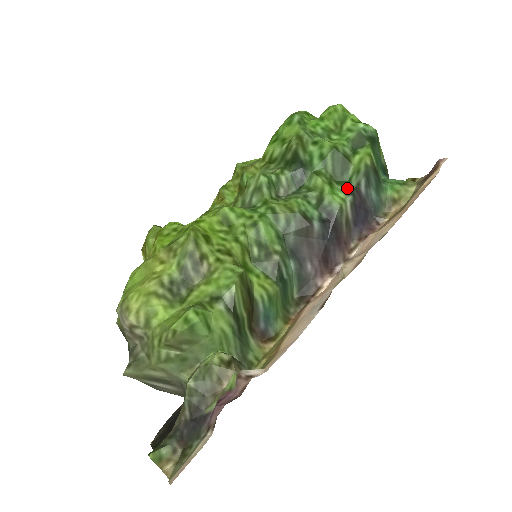
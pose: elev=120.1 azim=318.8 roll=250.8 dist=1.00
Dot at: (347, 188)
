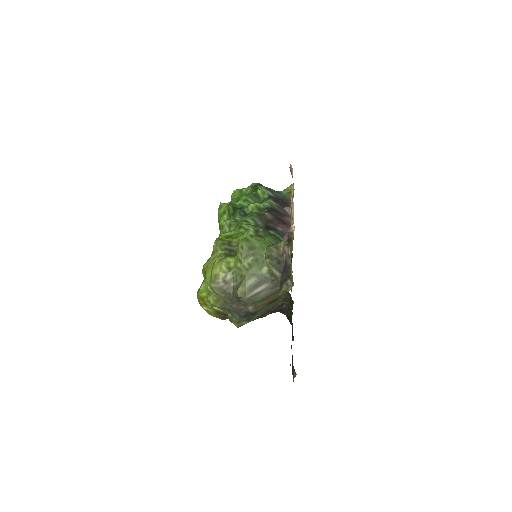
Dot at: (266, 200)
